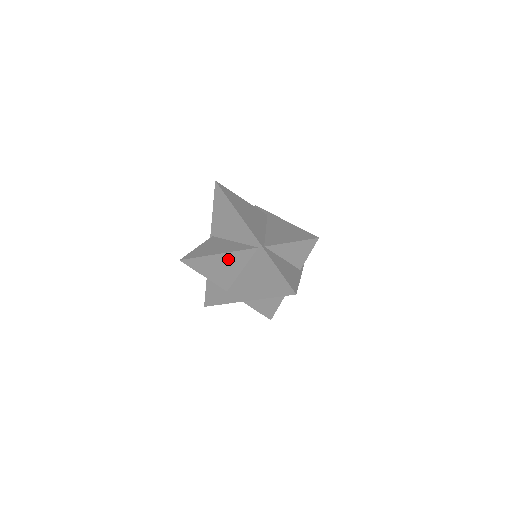
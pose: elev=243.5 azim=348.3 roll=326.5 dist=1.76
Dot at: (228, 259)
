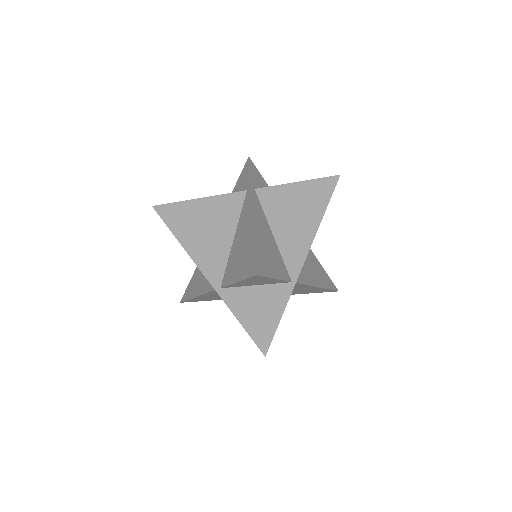
Dot at: (211, 295)
